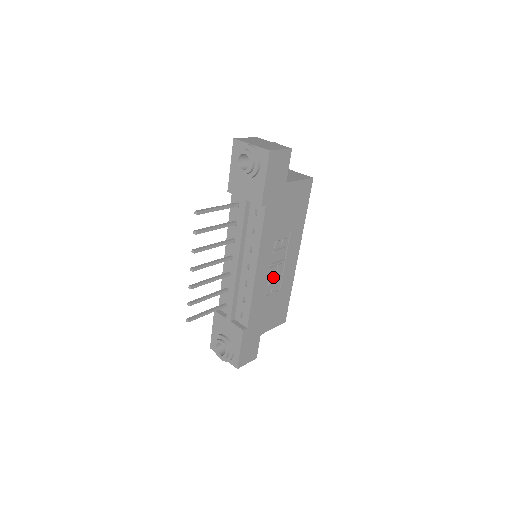
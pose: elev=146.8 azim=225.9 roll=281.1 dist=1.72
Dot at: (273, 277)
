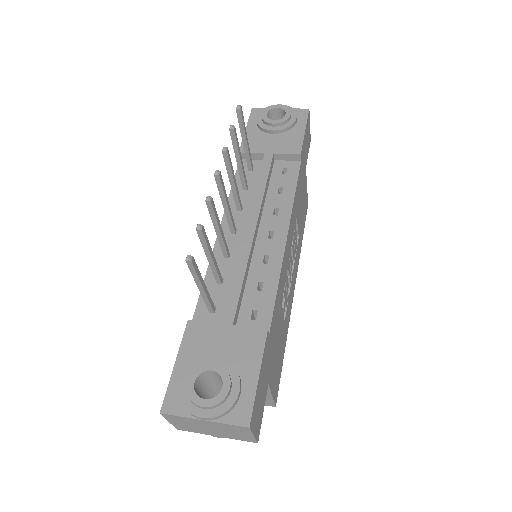
Dot at: (285, 285)
